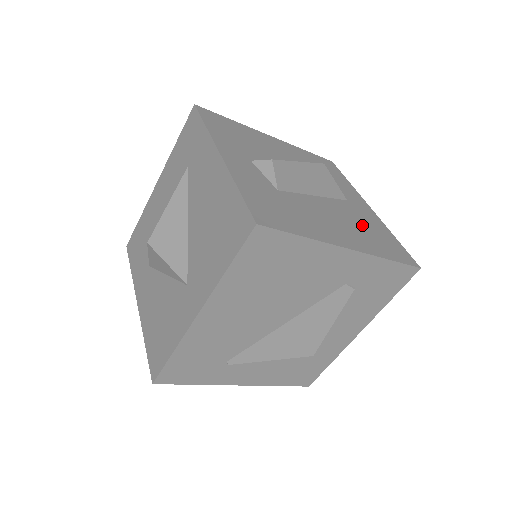
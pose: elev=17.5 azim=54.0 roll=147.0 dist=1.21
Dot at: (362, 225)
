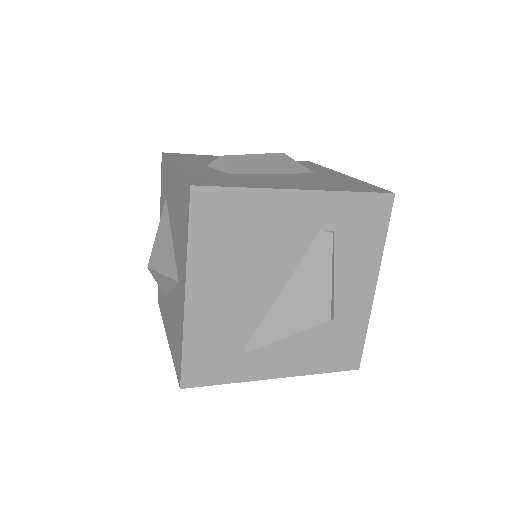
Dot at: (326, 181)
